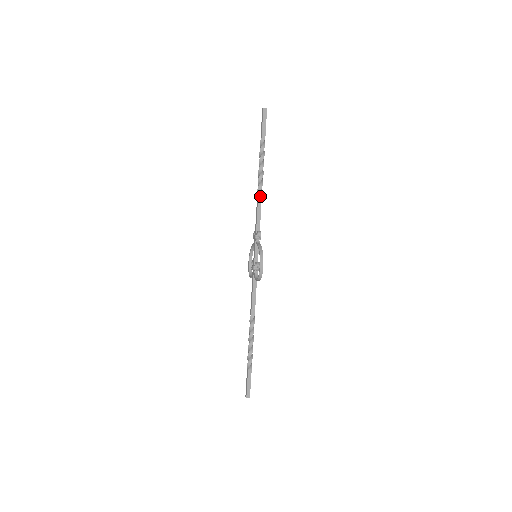
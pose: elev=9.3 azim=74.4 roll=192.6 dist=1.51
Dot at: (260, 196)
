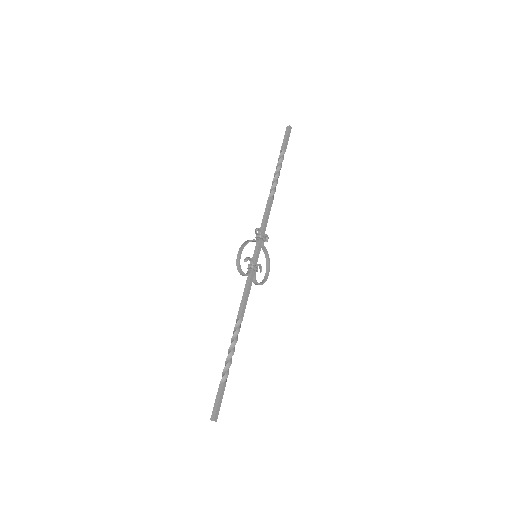
Dot at: (270, 198)
